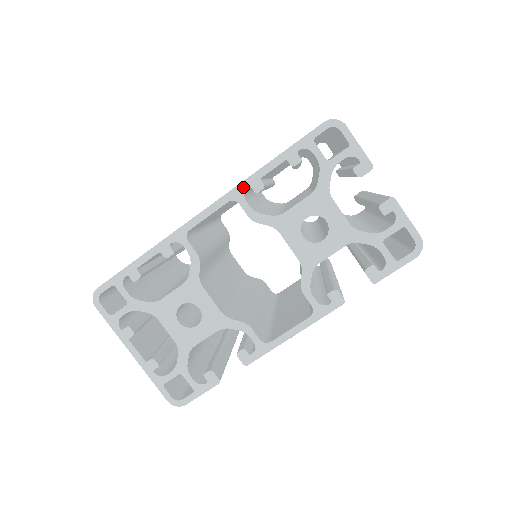
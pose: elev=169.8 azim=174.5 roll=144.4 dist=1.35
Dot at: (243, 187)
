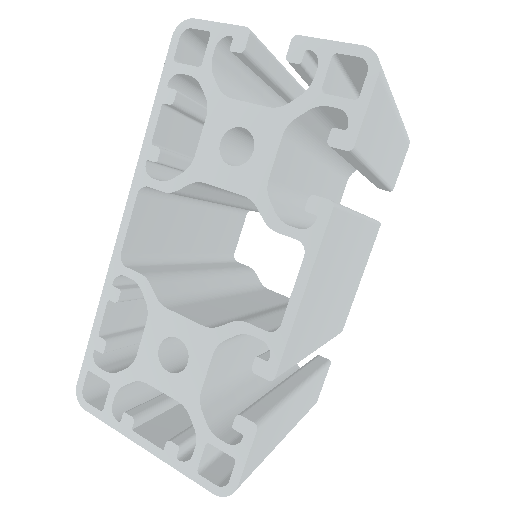
Dot at: (141, 167)
